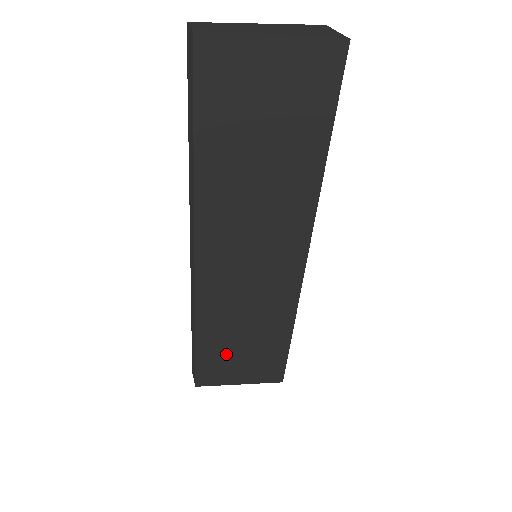
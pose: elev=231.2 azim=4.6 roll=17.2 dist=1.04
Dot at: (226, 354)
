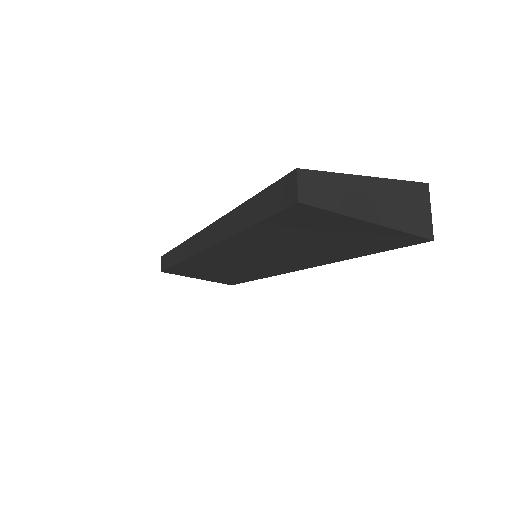
Dot at: (196, 272)
